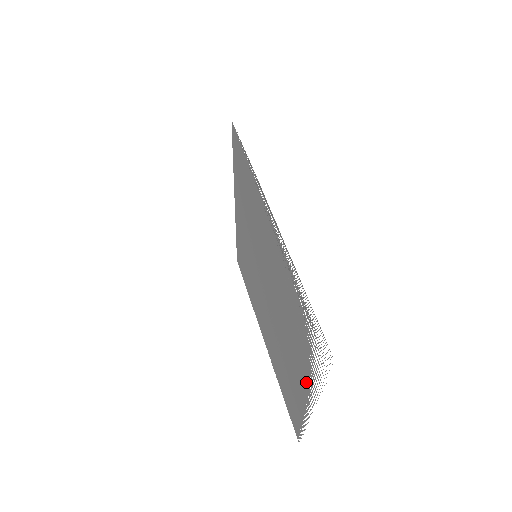
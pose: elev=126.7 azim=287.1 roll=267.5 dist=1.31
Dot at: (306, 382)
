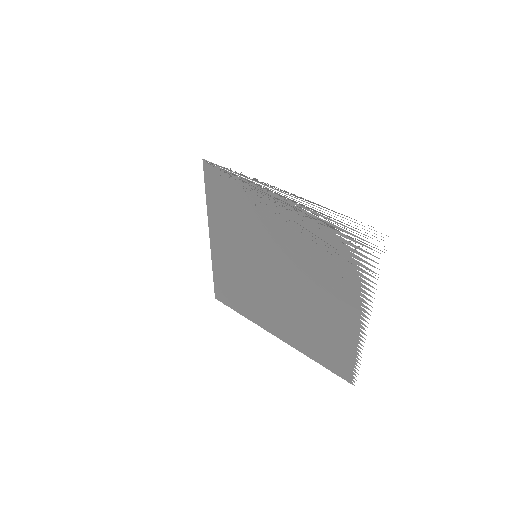
Dot at: (356, 300)
